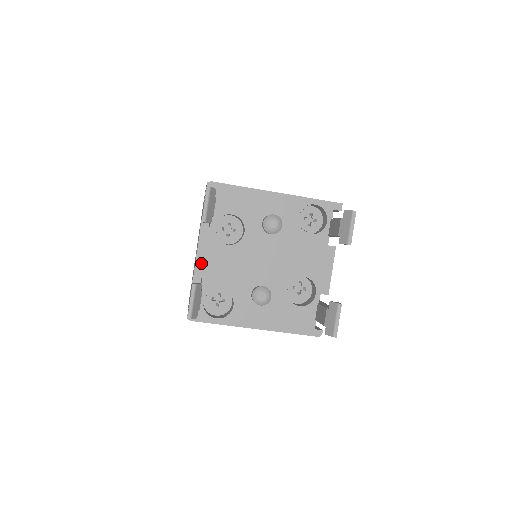
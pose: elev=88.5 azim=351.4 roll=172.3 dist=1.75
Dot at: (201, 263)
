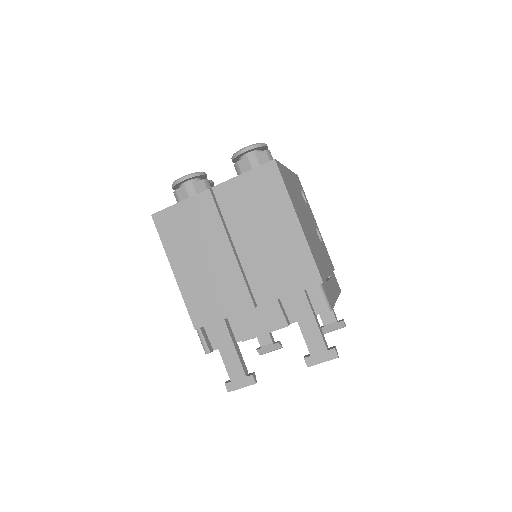
Dot at: occluded
